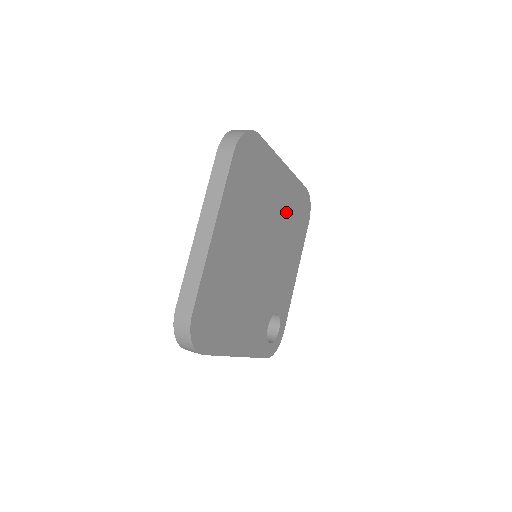
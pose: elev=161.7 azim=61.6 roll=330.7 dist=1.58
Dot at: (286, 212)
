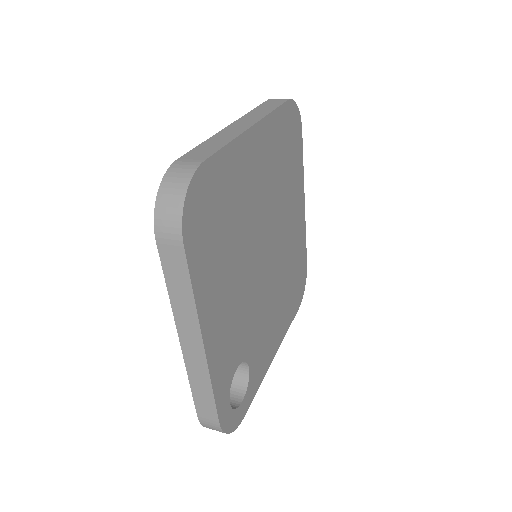
Dot at: (291, 252)
